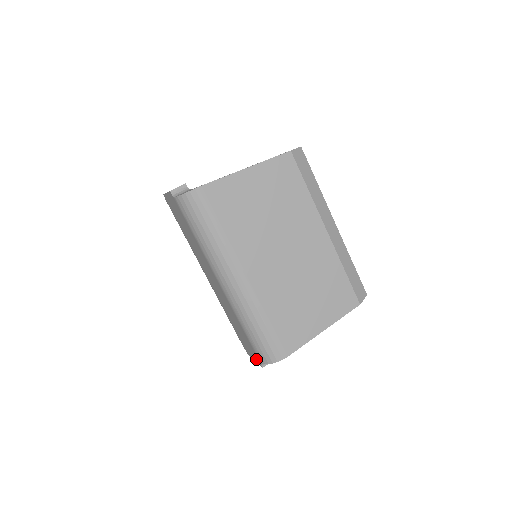
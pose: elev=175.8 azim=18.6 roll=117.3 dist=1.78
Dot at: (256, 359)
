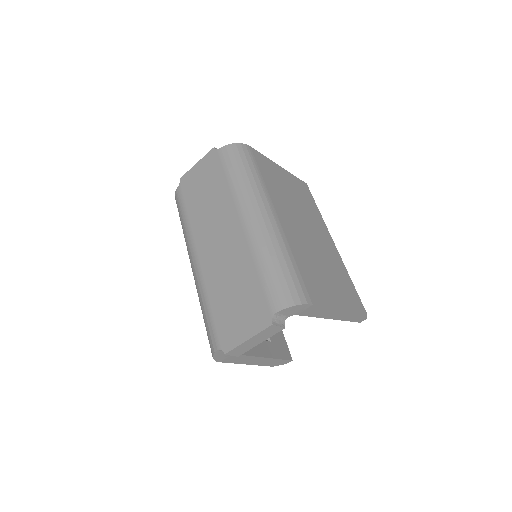
Dot at: (259, 322)
